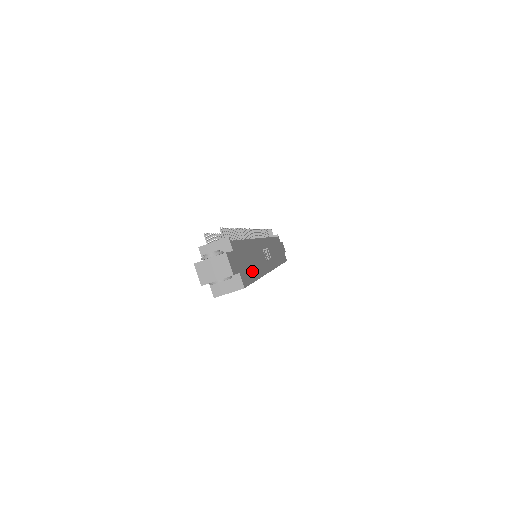
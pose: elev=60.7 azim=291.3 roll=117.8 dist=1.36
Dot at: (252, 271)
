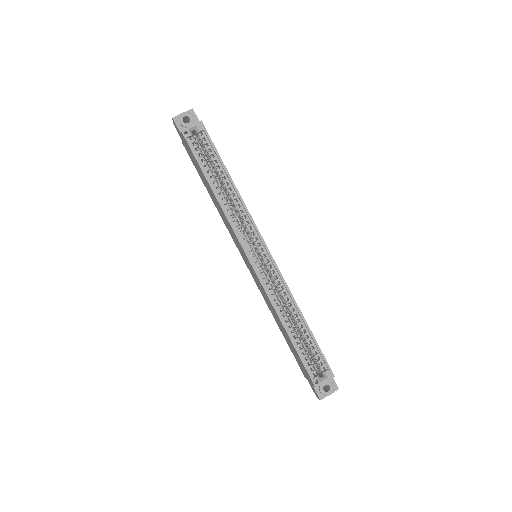
Dot at: occluded
